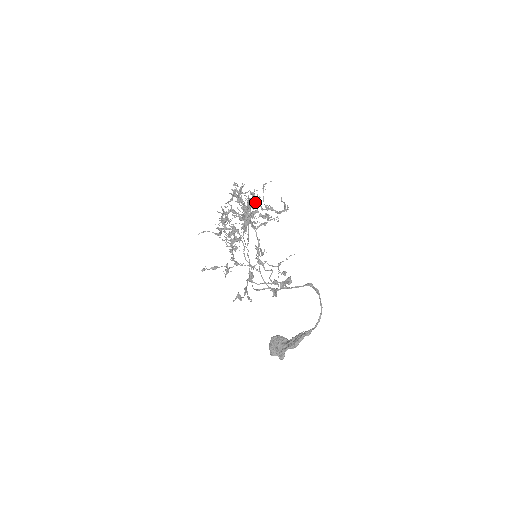
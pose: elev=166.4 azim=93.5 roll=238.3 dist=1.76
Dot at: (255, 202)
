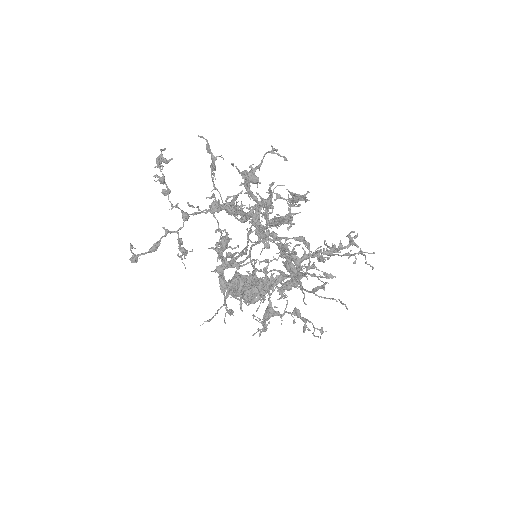
Dot at: occluded
